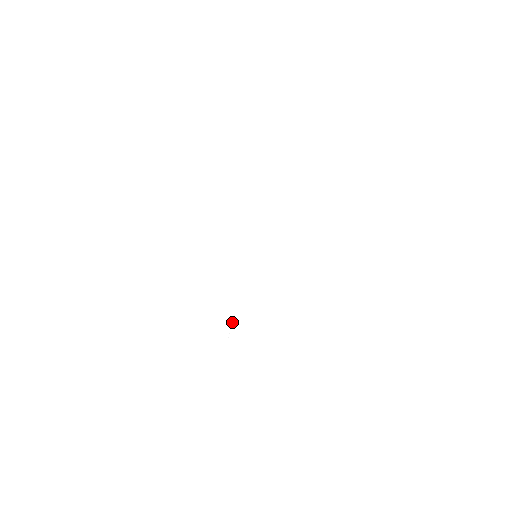
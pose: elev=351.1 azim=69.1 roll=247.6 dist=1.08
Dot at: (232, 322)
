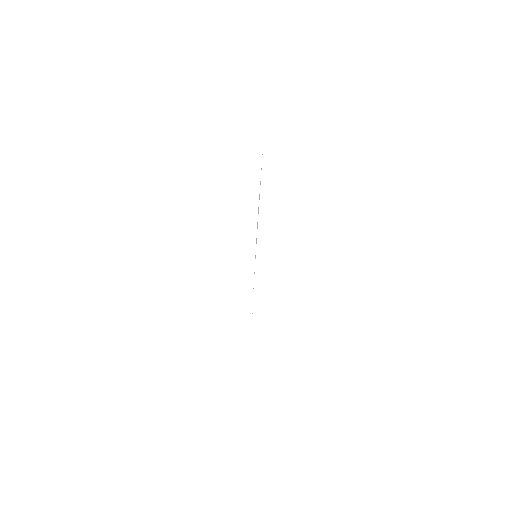
Dot at: occluded
